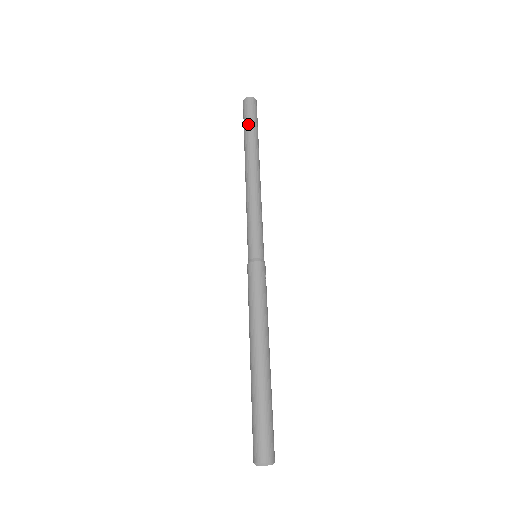
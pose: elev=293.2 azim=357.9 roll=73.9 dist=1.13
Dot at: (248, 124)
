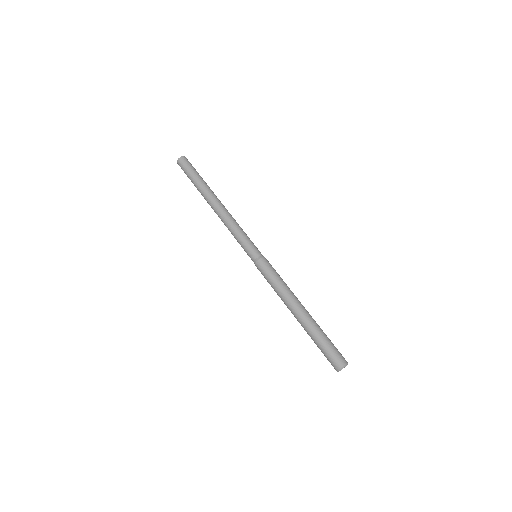
Dot at: (195, 174)
